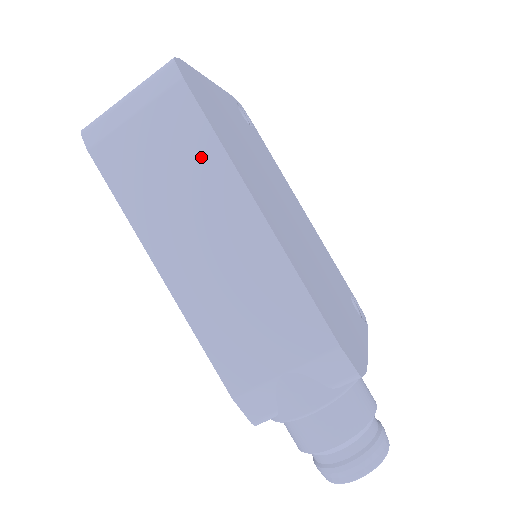
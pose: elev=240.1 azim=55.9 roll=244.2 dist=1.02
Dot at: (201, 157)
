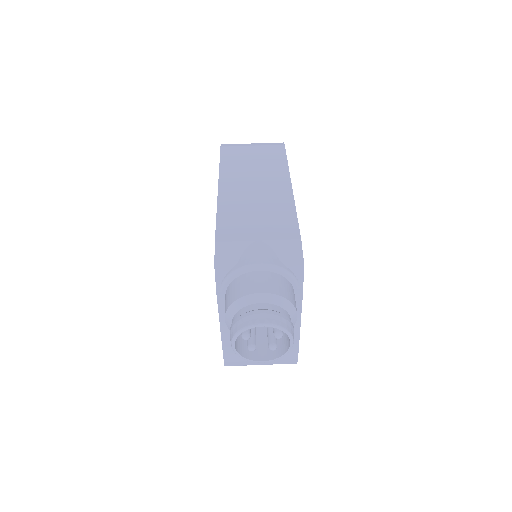
Dot at: (275, 163)
